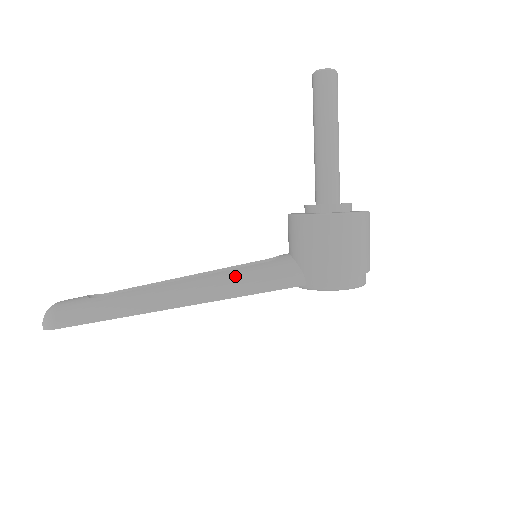
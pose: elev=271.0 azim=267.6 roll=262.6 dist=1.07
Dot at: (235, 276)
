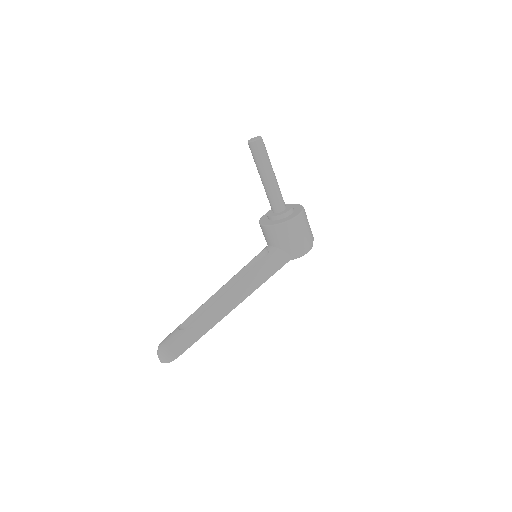
Dot at: (256, 273)
